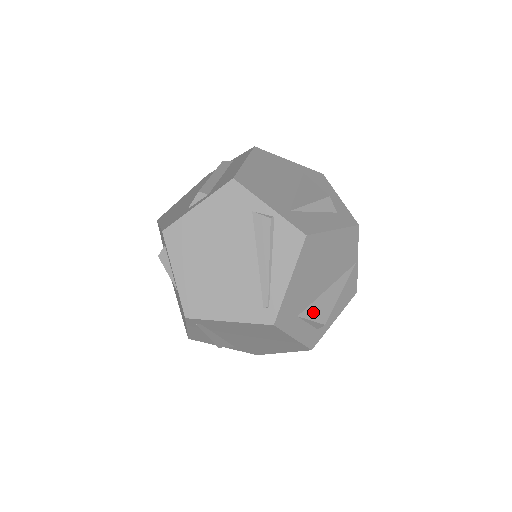
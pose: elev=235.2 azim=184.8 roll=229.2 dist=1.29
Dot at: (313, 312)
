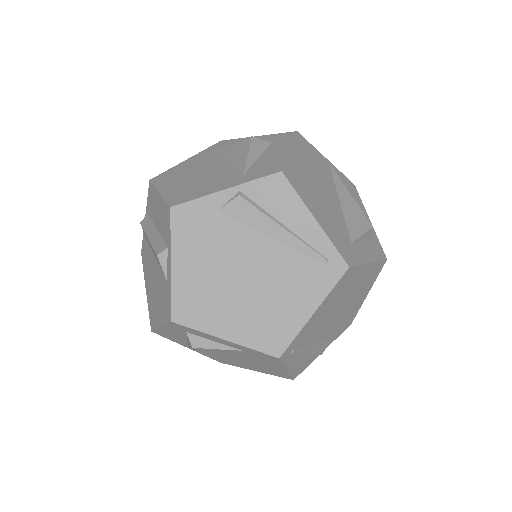
Dot at: (355, 228)
